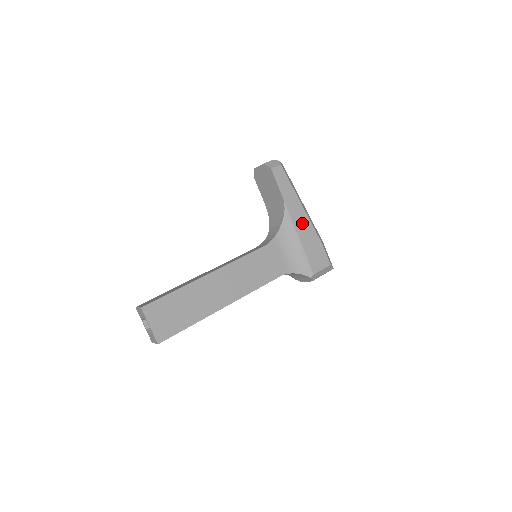
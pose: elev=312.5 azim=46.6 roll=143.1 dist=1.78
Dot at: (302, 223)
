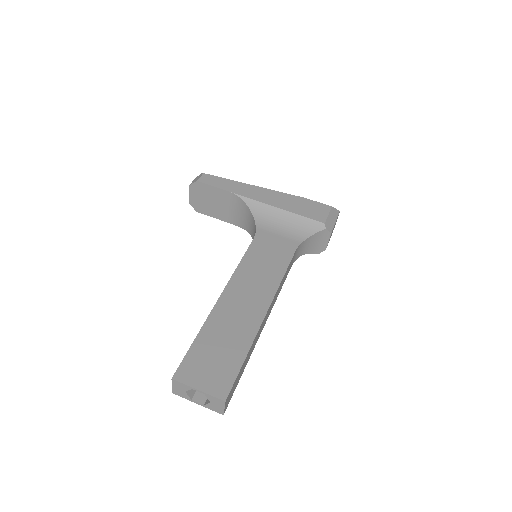
Dot at: (269, 197)
